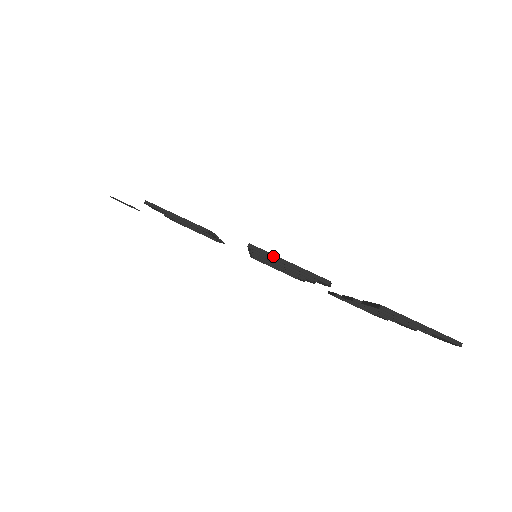
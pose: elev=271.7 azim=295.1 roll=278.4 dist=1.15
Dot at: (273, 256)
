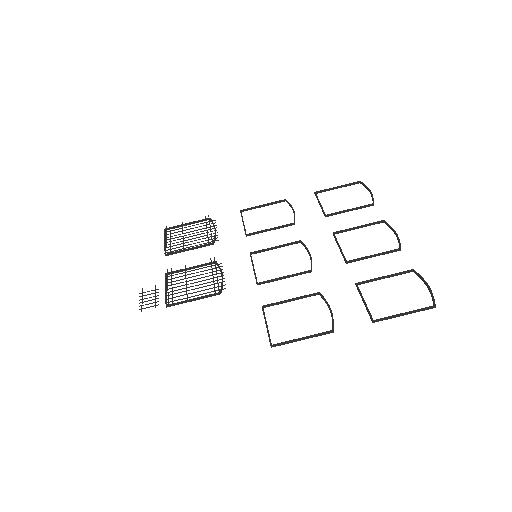
Dot at: (290, 342)
